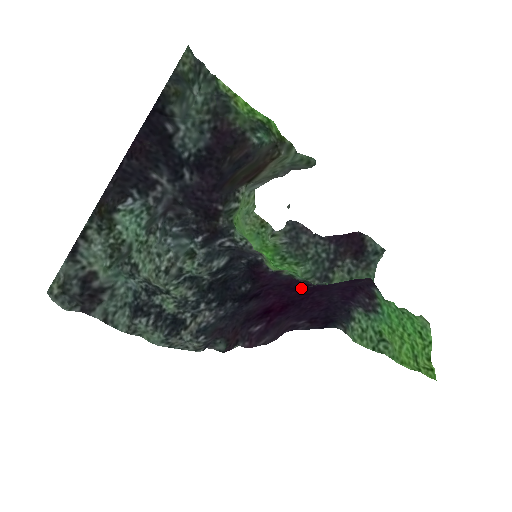
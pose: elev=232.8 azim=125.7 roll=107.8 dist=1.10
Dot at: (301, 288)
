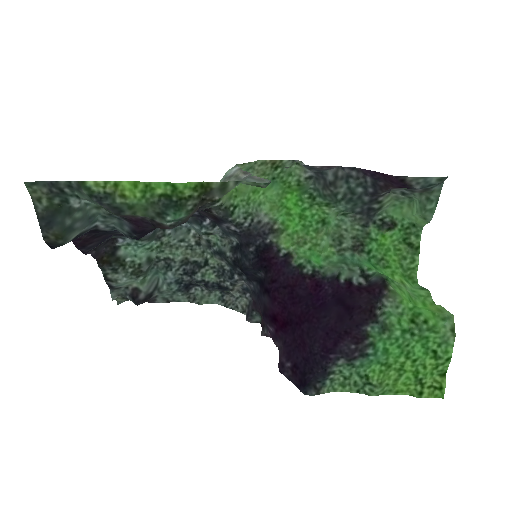
Dot at: (298, 305)
